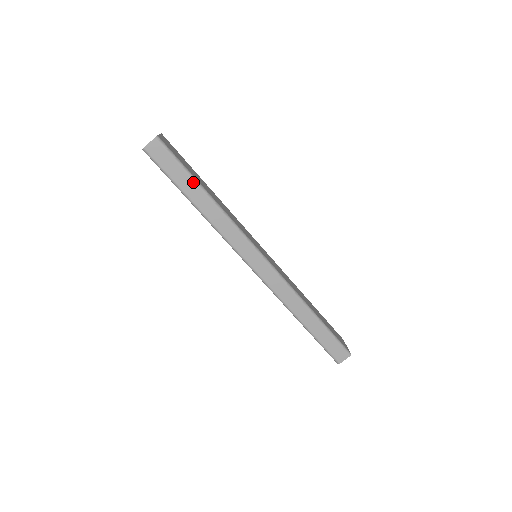
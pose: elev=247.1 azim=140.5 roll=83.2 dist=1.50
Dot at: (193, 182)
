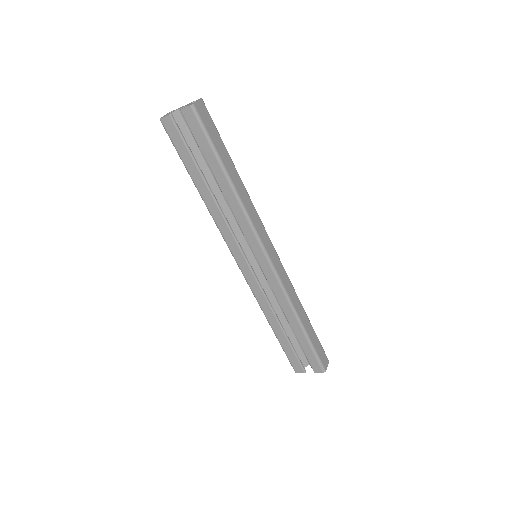
Dot at: (228, 155)
